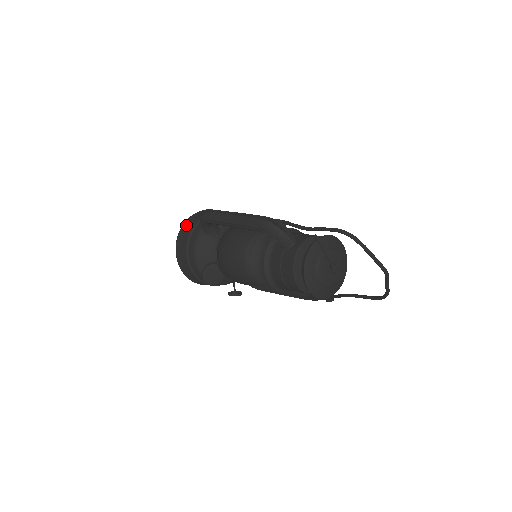
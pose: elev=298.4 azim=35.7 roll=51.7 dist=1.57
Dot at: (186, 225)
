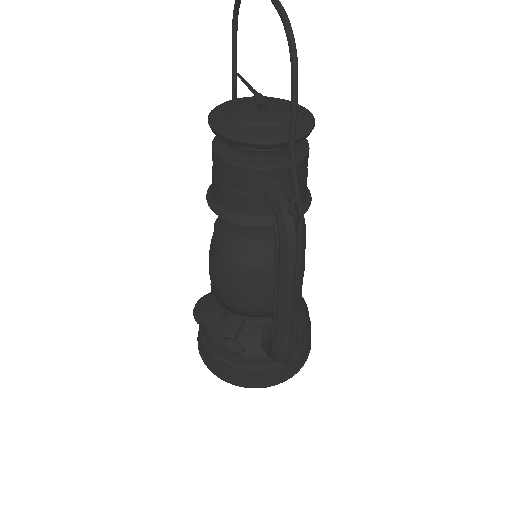
Dot at: occluded
